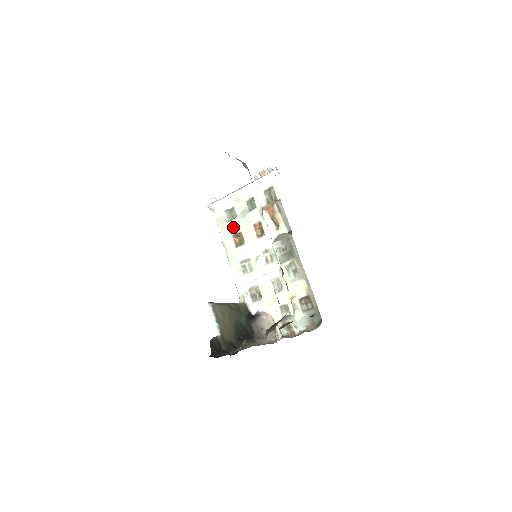
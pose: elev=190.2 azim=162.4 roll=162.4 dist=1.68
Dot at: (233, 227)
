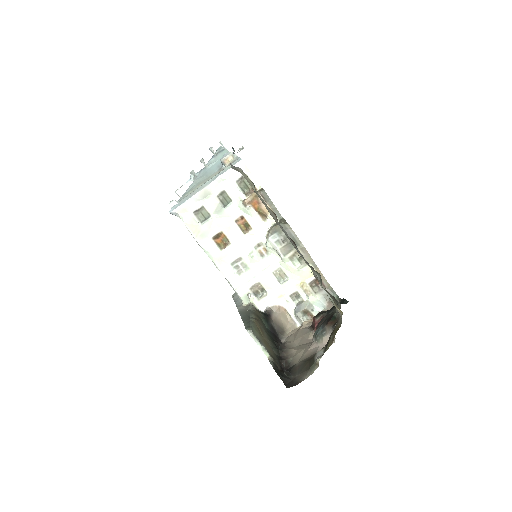
Dot at: (210, 229)
